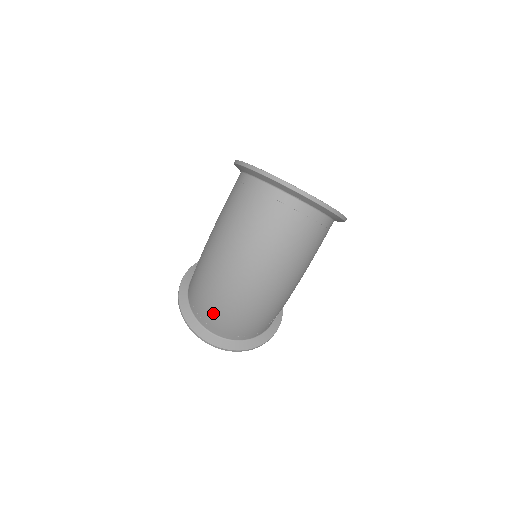
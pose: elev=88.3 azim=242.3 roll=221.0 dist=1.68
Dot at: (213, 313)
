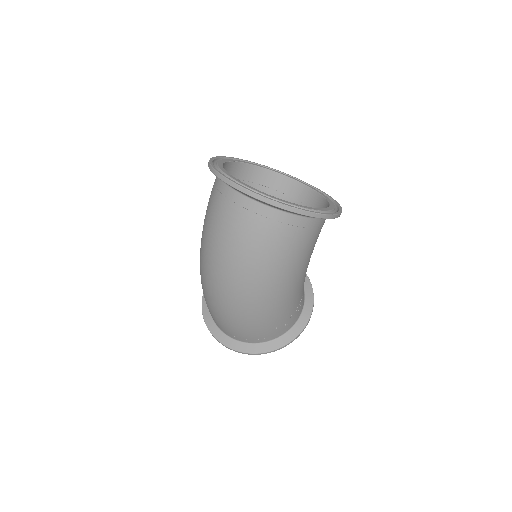
Dot at: (212, 314)
